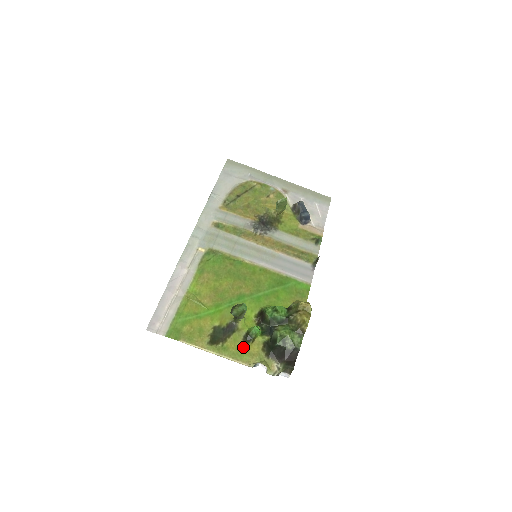
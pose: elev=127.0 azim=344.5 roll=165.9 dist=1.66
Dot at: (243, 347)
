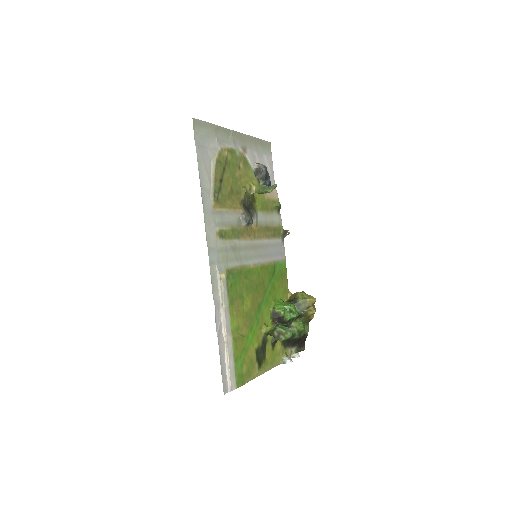
Dot at: (273, 352)
